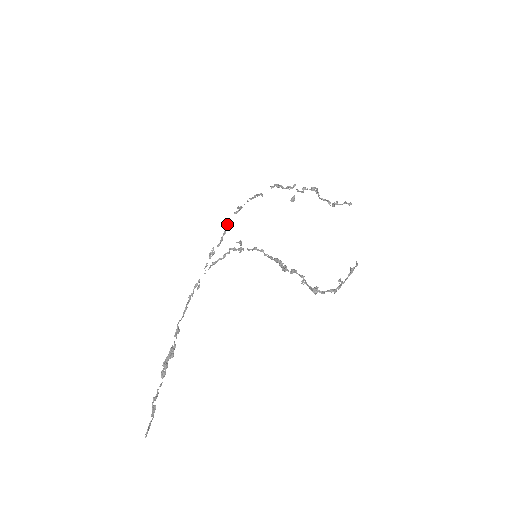
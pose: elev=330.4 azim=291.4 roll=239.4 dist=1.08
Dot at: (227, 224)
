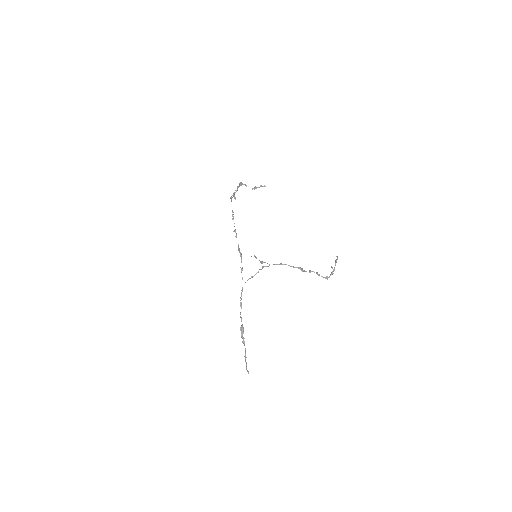
Dot at: (238, 247)
